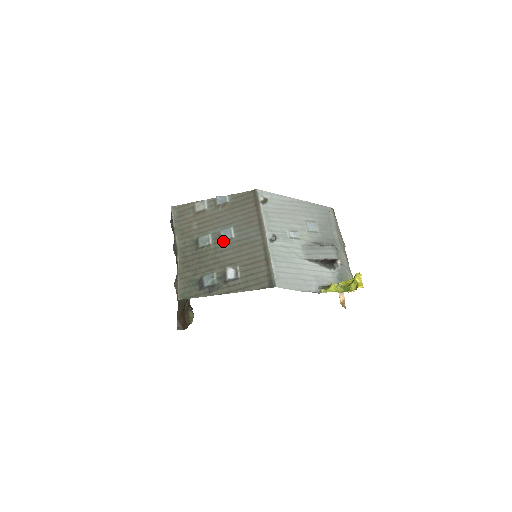
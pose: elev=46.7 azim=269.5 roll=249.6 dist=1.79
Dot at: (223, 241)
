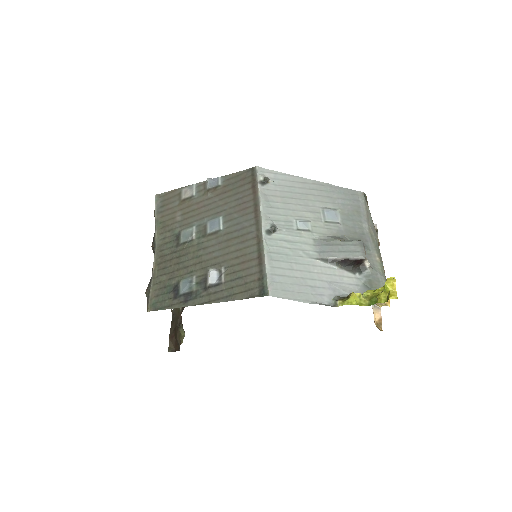
Dot at: (208, 235)
